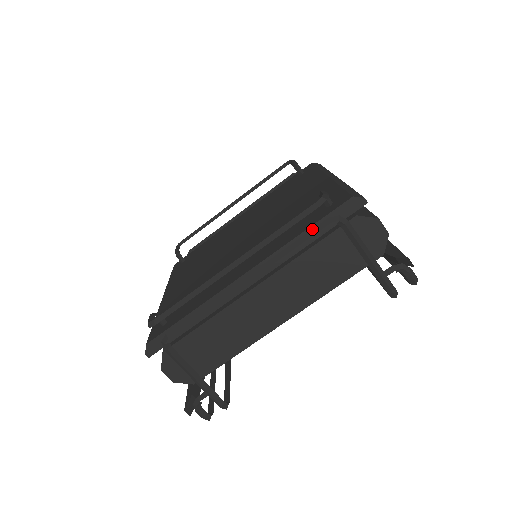
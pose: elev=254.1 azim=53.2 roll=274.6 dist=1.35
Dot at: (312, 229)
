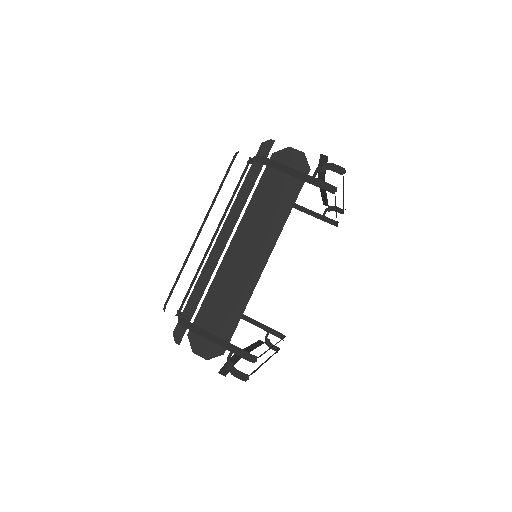
Dot at: (241, 176)
